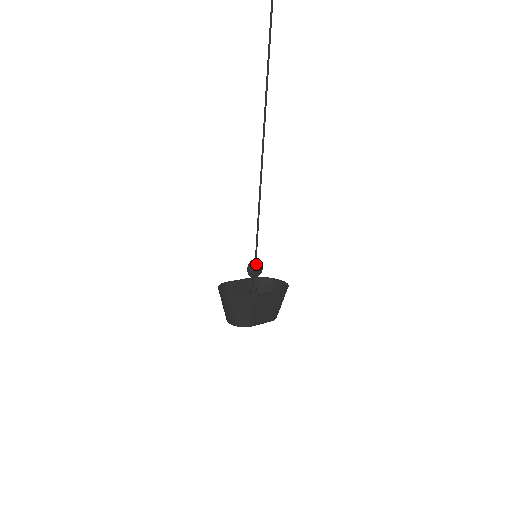
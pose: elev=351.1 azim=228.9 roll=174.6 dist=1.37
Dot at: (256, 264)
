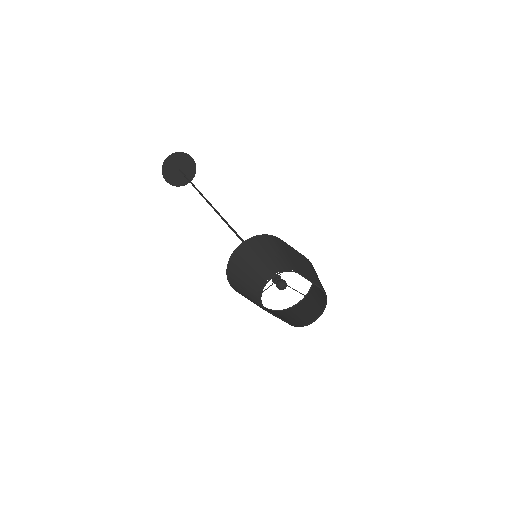
Dot at: occluded
